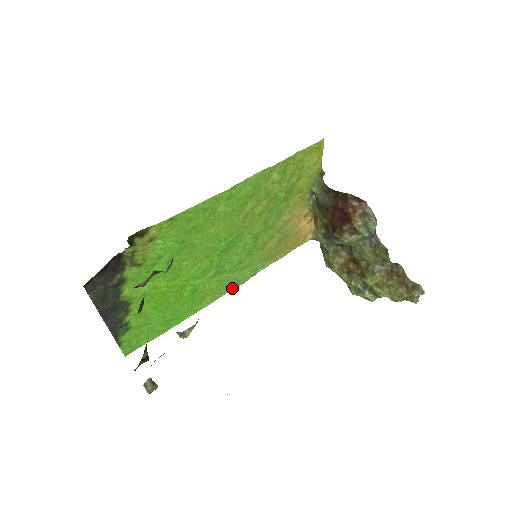
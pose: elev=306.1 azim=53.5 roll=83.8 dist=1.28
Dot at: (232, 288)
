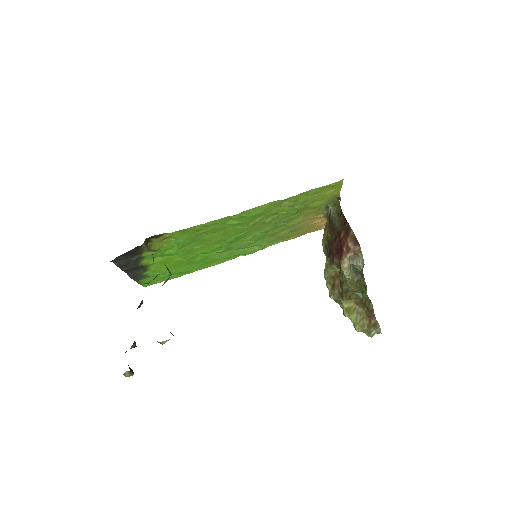
Dot at: (241, 255)
